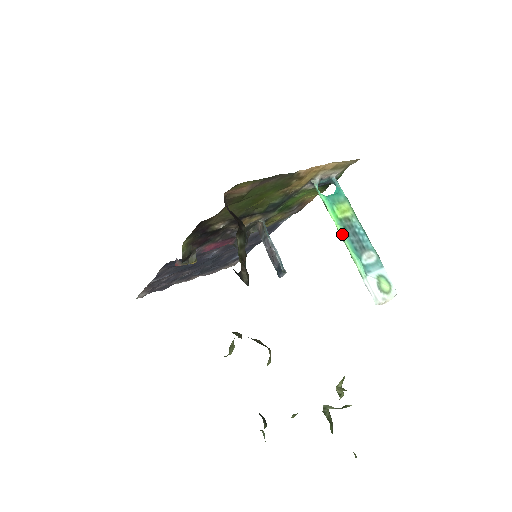
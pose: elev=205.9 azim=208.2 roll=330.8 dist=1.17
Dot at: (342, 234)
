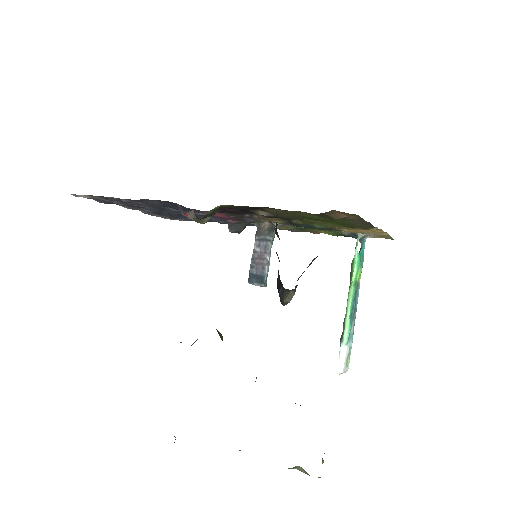
Dot at: (352, 296)
